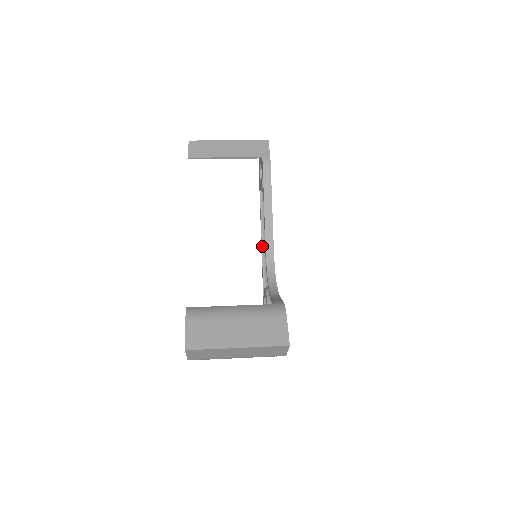
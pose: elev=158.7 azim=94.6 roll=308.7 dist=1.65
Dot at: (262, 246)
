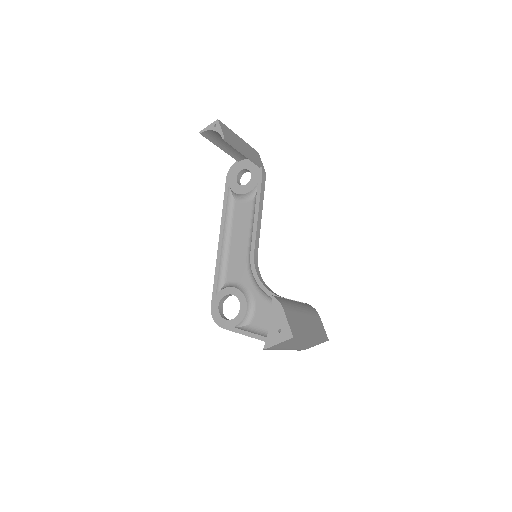
Dot at: (222, 245)
